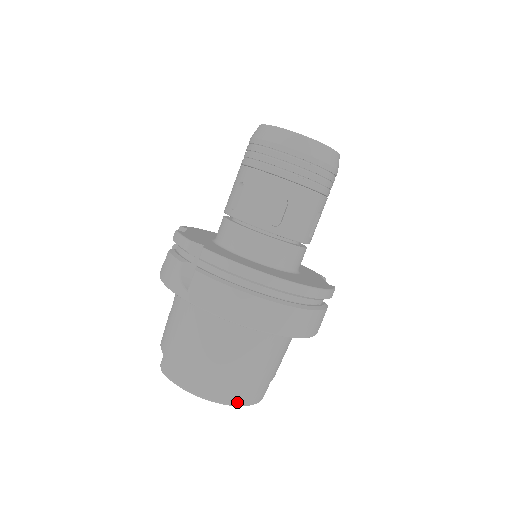
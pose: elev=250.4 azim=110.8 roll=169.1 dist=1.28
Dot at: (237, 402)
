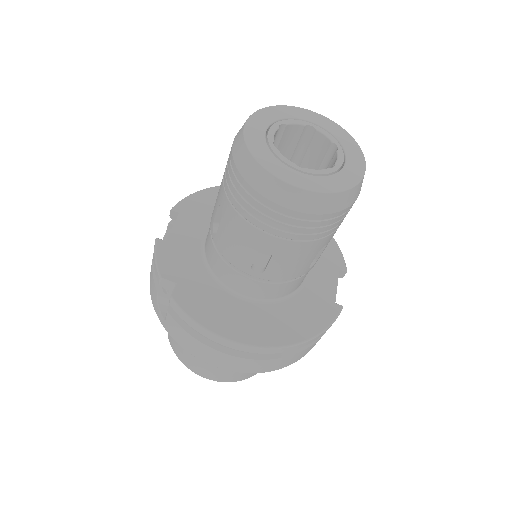
Dot at: (233, 381)
